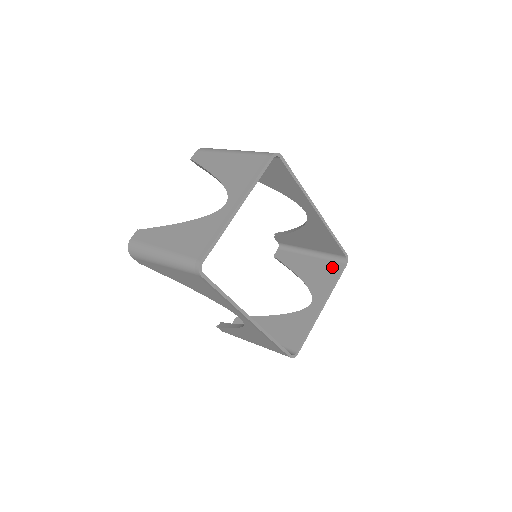
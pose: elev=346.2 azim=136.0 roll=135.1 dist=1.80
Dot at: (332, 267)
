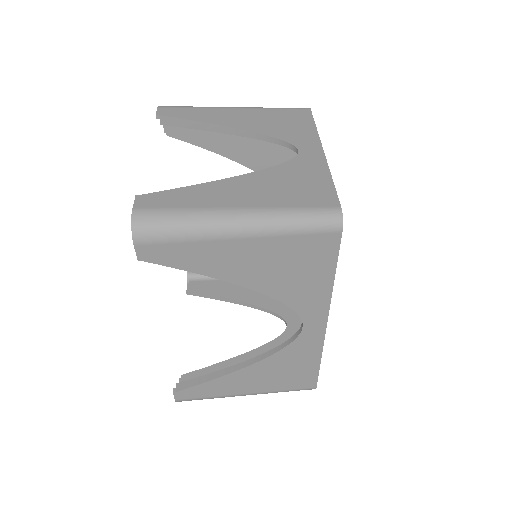
Dot at: occluded
